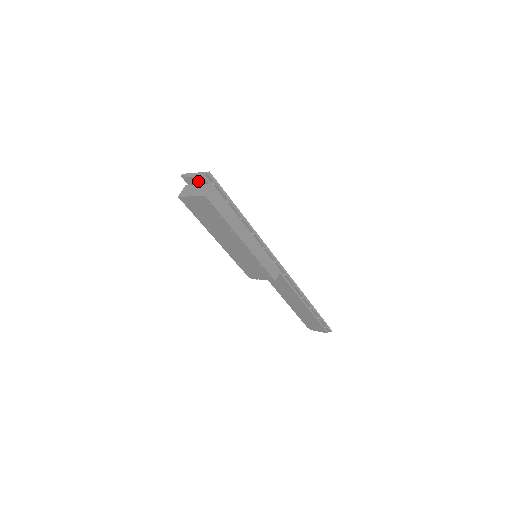
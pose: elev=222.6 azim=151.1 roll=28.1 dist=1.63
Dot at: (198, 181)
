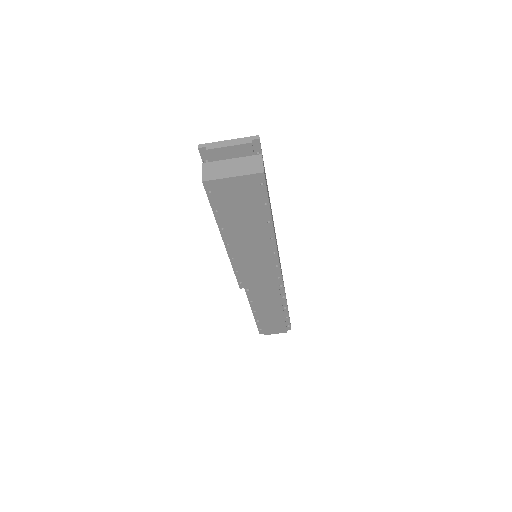
Dot at: (234, 153)
